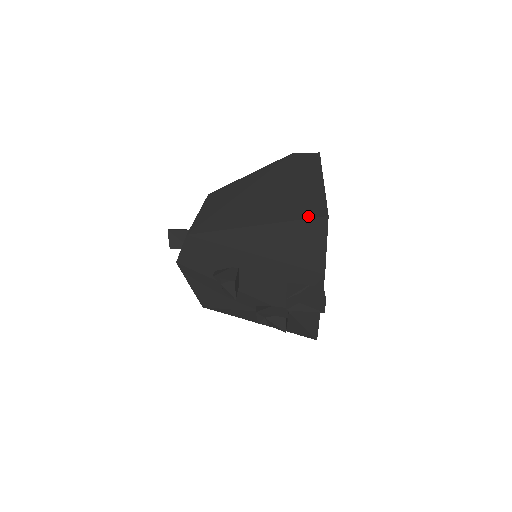
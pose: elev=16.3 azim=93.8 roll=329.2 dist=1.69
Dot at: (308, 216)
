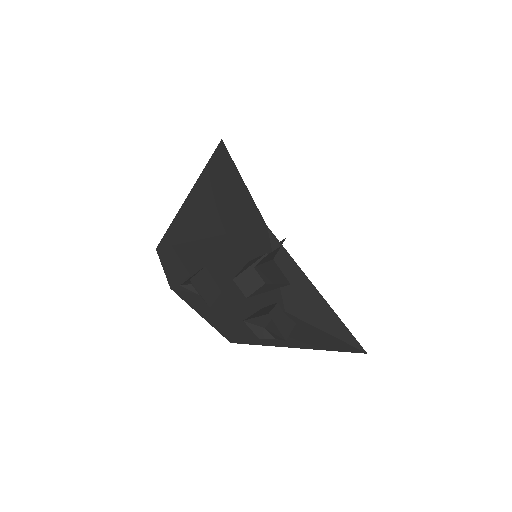
Dot at: (212, 155)
